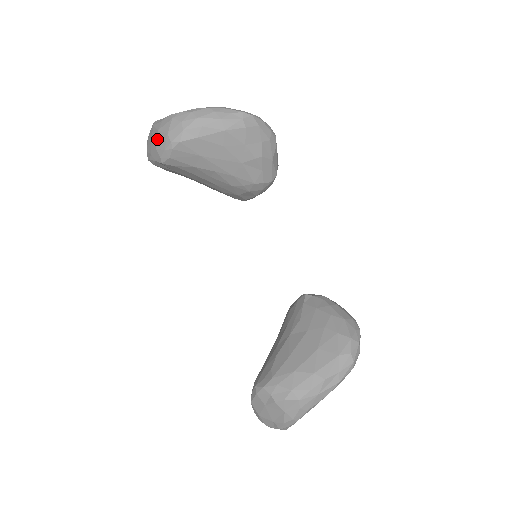
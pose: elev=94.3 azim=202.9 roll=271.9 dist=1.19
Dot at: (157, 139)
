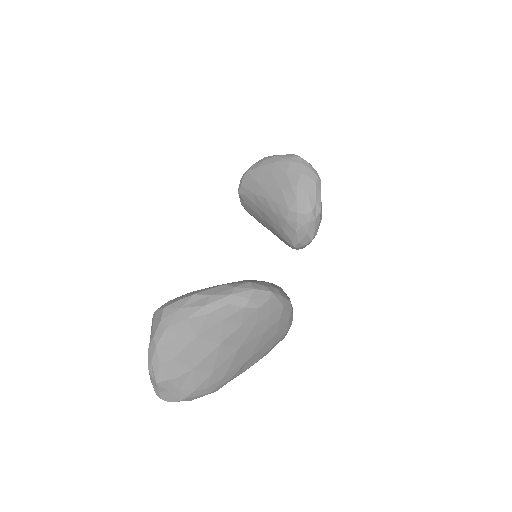
Dot at: occluded
